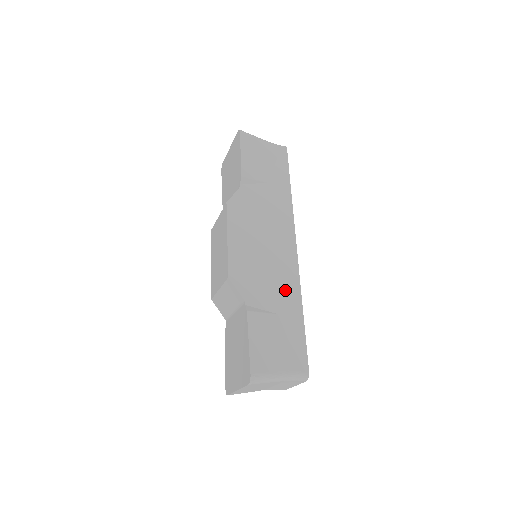
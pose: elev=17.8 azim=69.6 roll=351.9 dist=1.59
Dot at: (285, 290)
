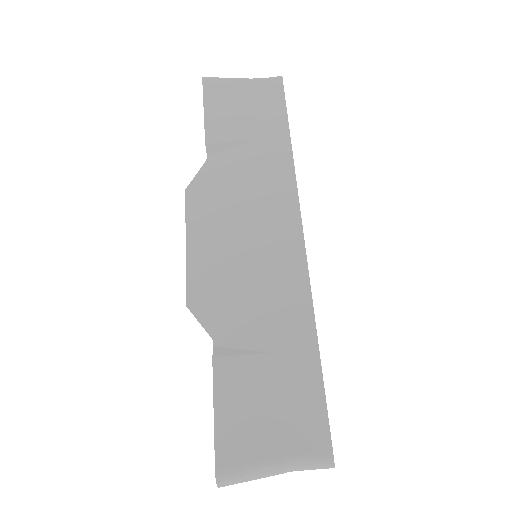
Dot at: (283, 308)
